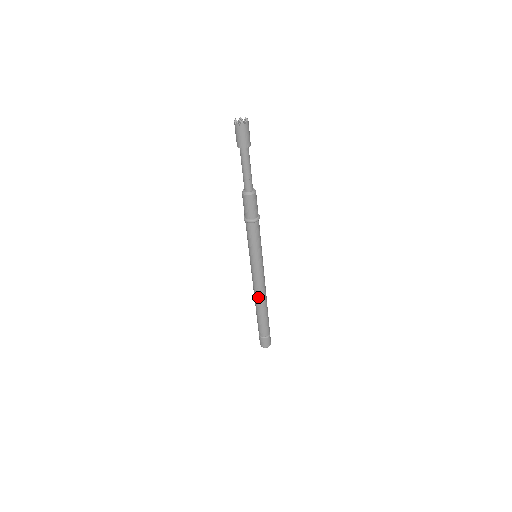
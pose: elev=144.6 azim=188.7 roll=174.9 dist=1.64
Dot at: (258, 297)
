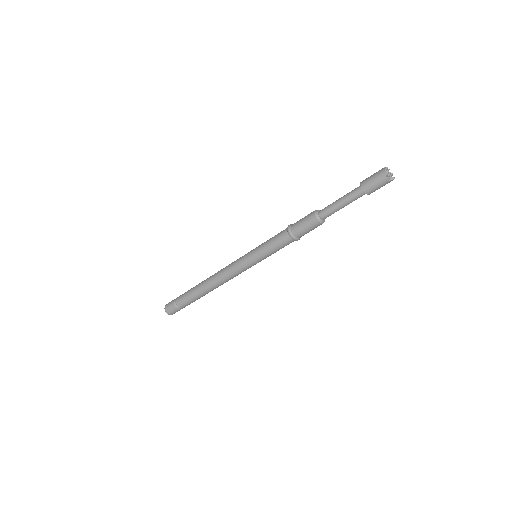
Dot at: (219, 284)
